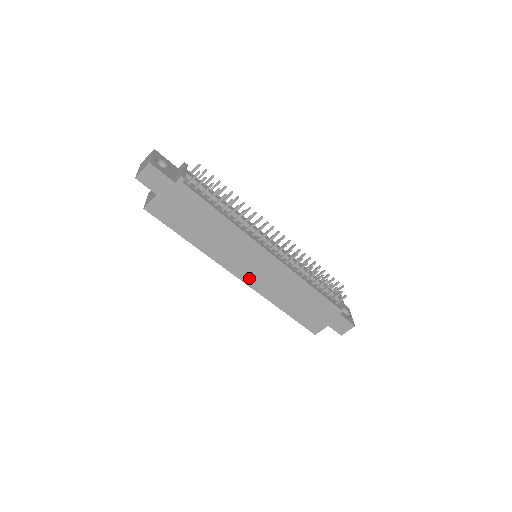
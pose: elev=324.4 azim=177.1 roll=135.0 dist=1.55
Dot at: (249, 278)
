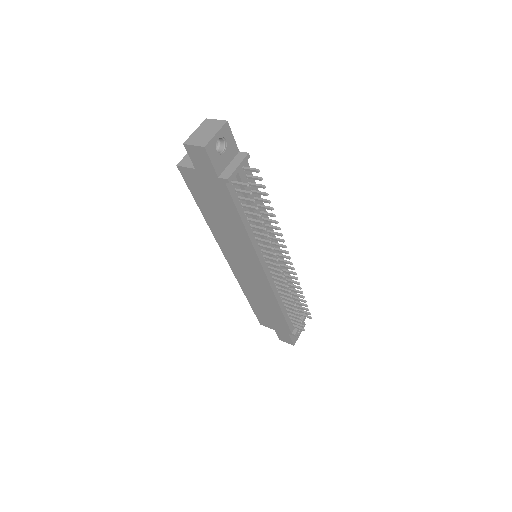
Dot at: (235, 267)
